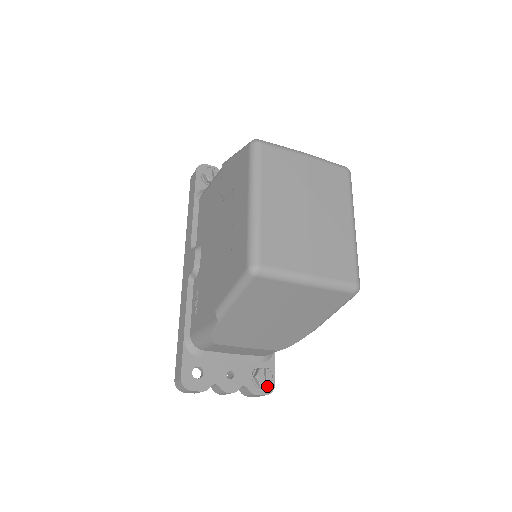
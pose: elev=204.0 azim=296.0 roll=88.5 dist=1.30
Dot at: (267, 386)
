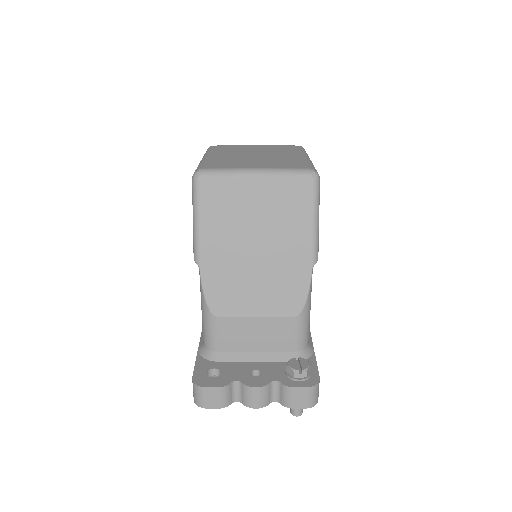
Dot at: (308, 380)
